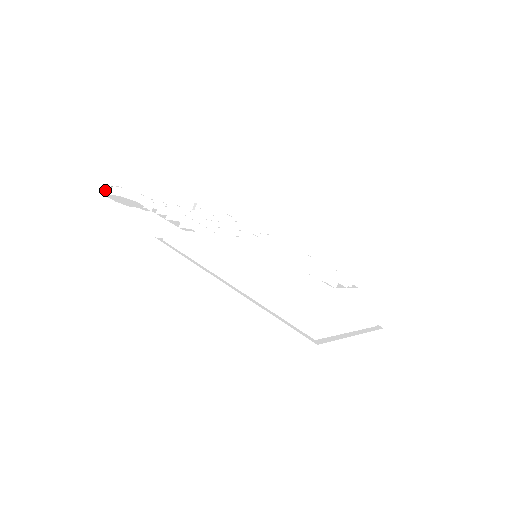
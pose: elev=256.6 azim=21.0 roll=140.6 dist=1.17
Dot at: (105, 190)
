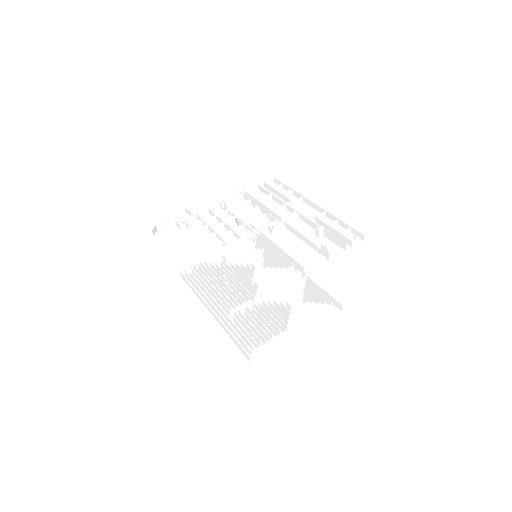
Dot at: (157, 222)
